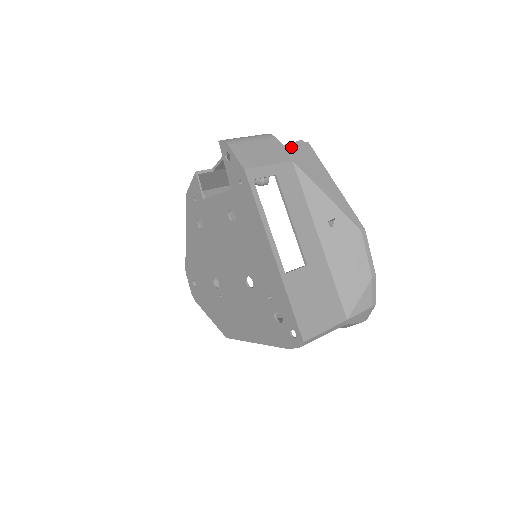
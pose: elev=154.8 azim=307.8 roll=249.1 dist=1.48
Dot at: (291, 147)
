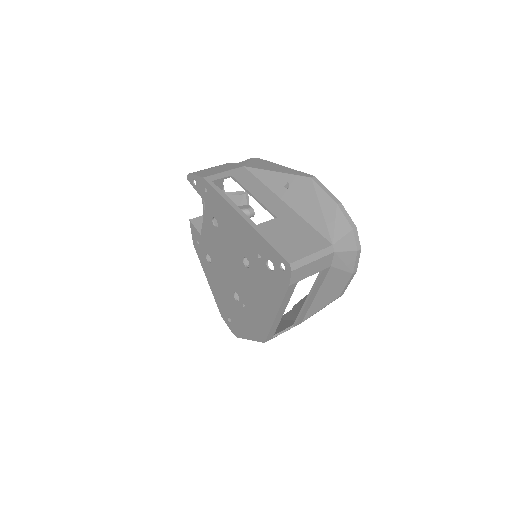
Dot at: (242, 162)
